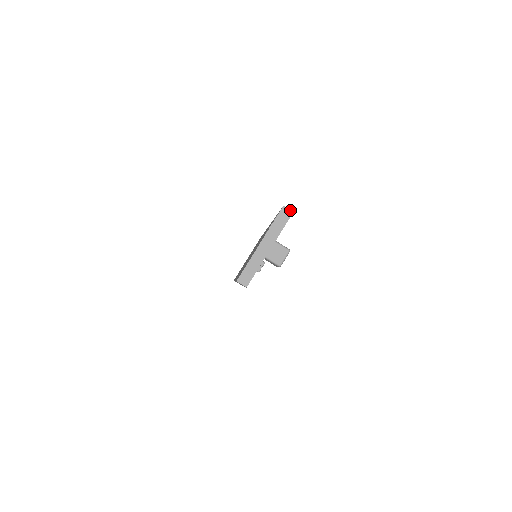
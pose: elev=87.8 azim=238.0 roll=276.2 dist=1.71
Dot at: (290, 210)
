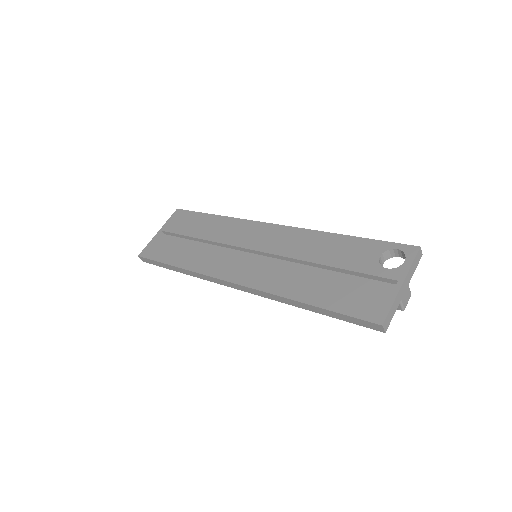
Dot at: occluded
